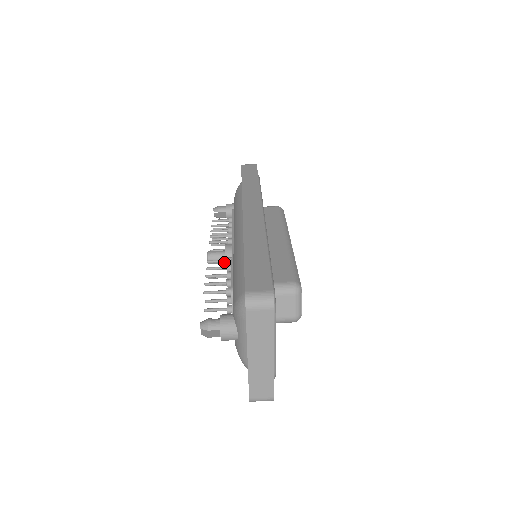
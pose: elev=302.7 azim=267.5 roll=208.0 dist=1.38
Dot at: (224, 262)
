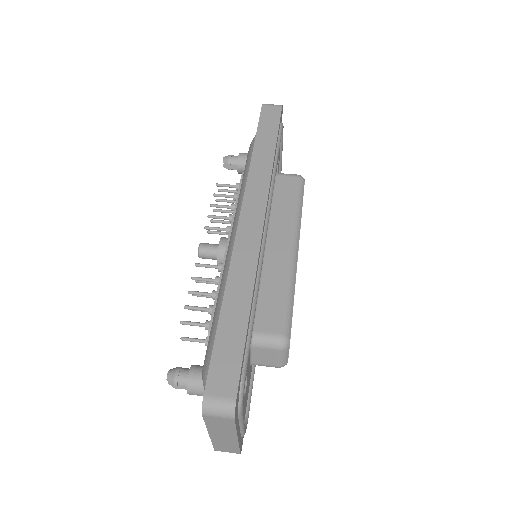
Dot at: occluded
